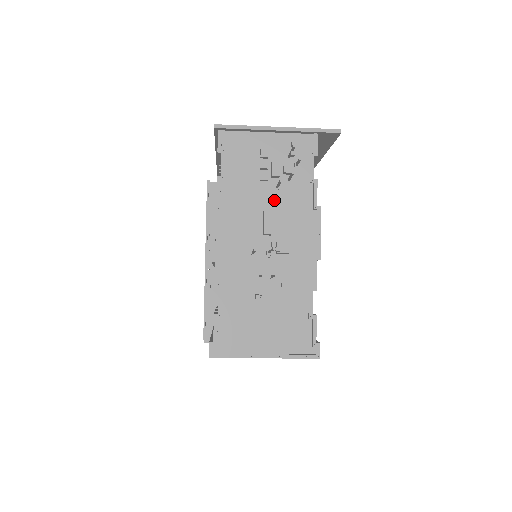
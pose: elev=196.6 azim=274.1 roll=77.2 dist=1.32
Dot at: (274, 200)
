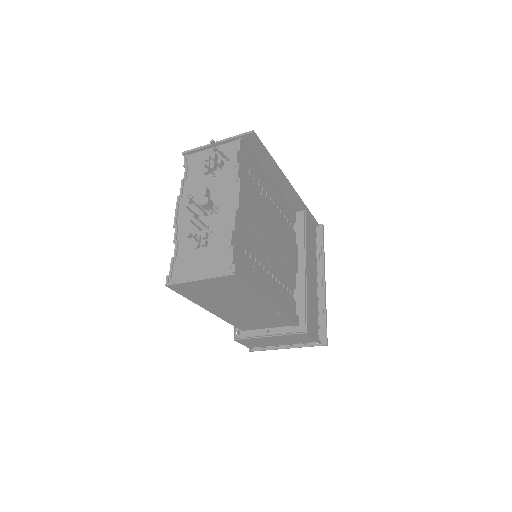
Dot at: (213, 183)
